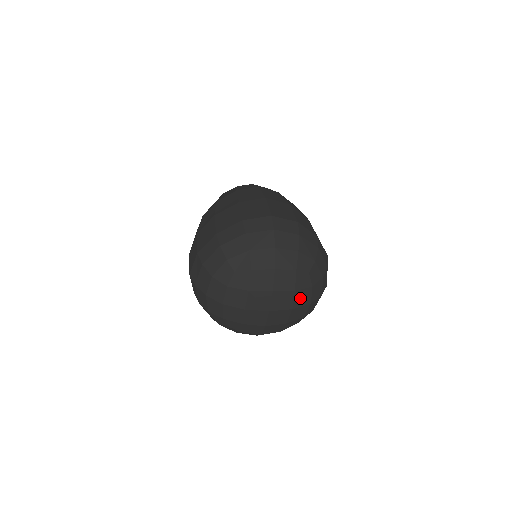
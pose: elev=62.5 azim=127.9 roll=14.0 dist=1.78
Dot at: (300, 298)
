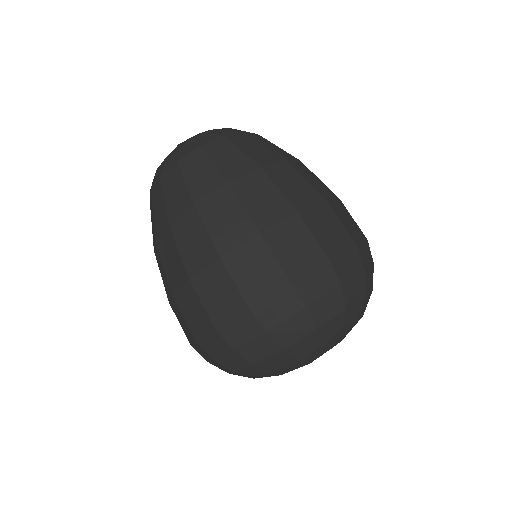
Dot at: (347, 333)
